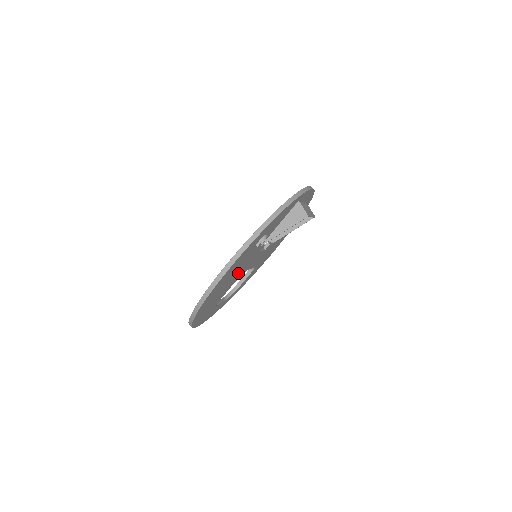
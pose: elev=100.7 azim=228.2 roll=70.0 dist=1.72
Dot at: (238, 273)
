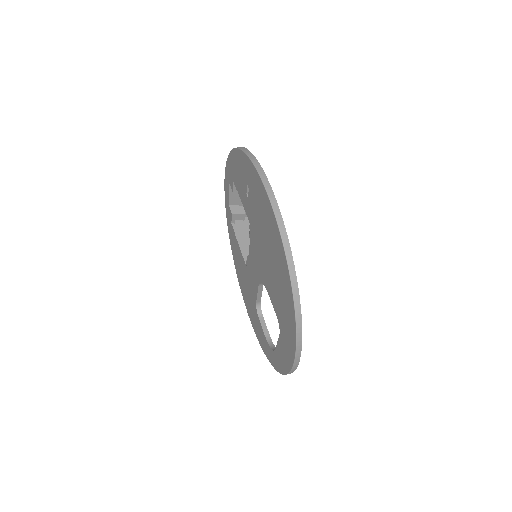
Dot at: occluded
